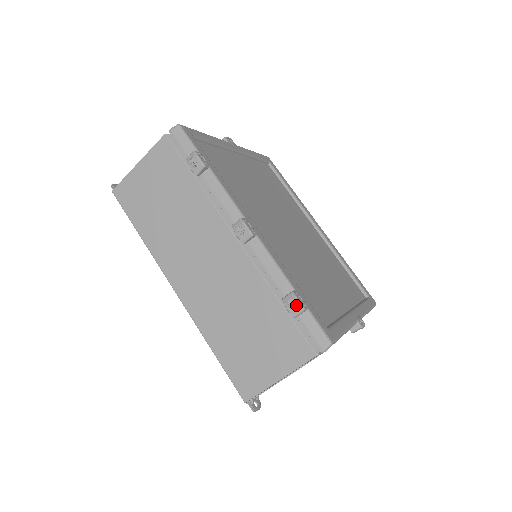
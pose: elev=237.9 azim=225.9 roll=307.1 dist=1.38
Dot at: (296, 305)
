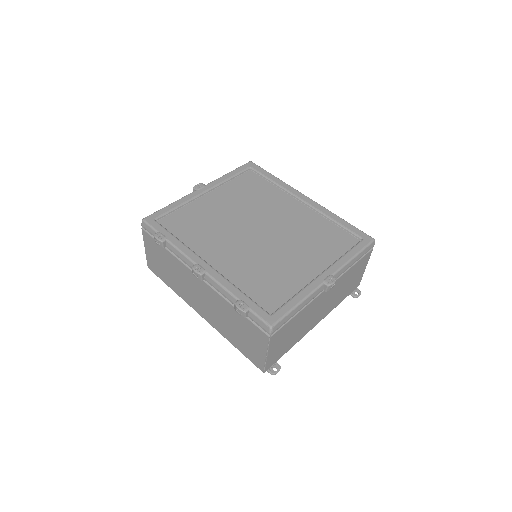
Dot at: (239, 311)
